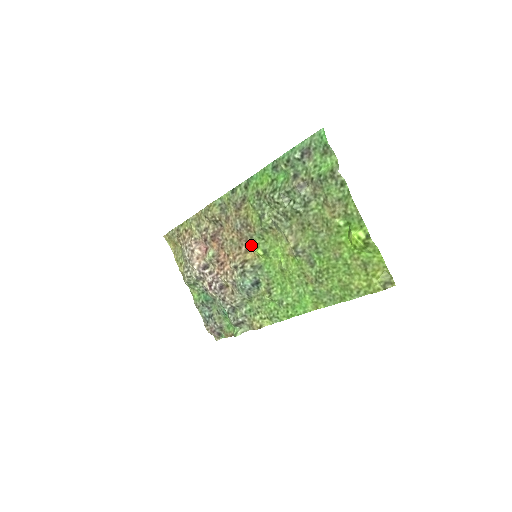
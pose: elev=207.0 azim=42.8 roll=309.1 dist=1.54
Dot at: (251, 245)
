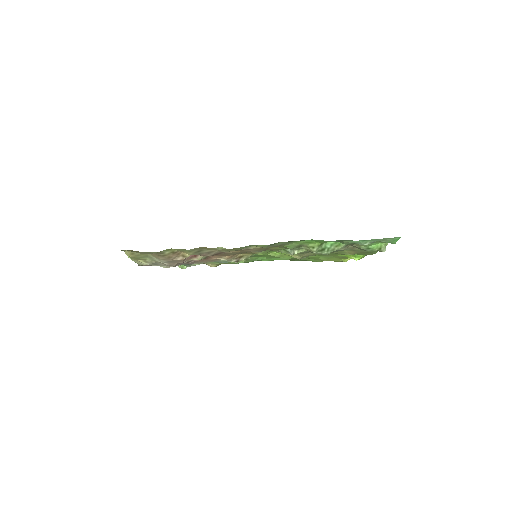
Dot at: (256, 253)
